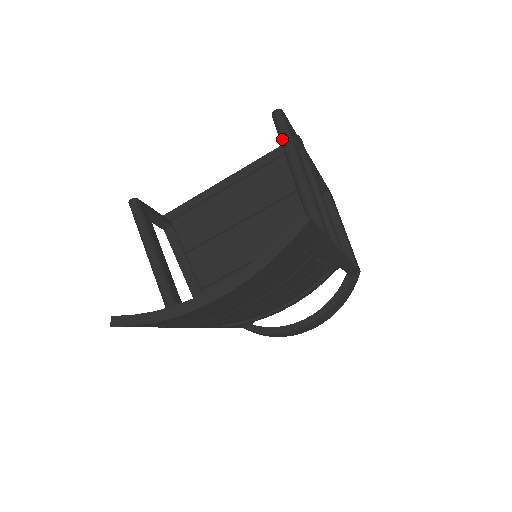
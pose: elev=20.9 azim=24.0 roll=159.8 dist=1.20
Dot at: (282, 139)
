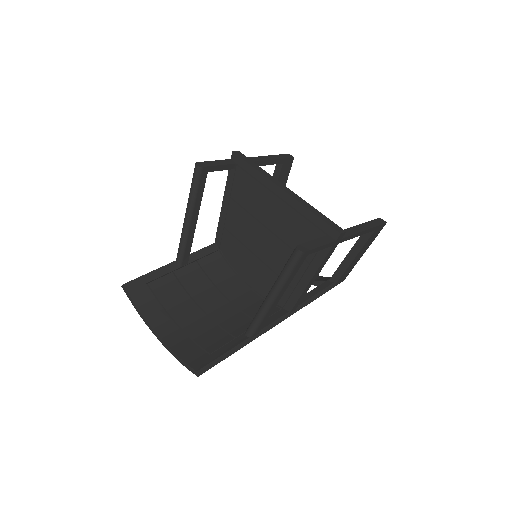
Dot at: (283, 271)
